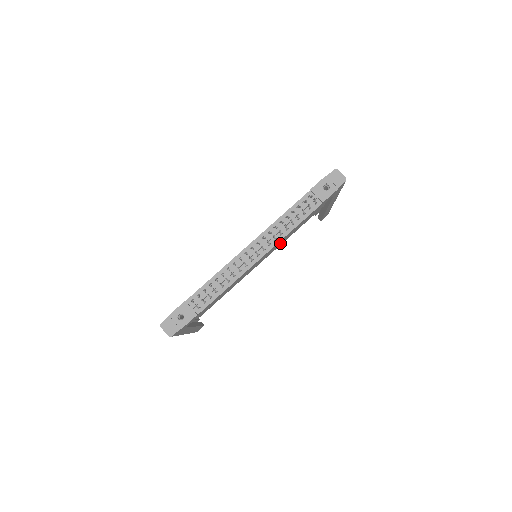
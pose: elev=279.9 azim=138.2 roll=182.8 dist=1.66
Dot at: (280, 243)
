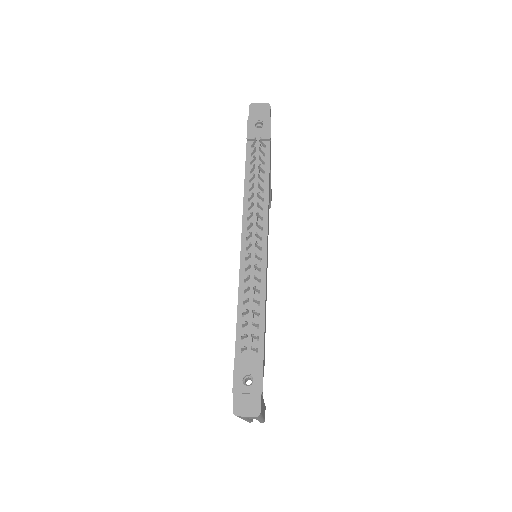
Dot at: occluded
